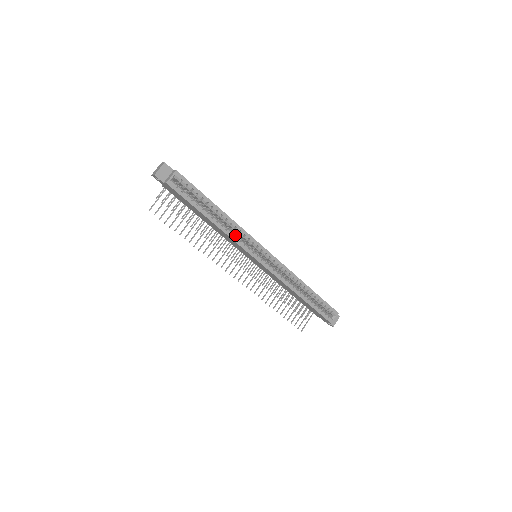
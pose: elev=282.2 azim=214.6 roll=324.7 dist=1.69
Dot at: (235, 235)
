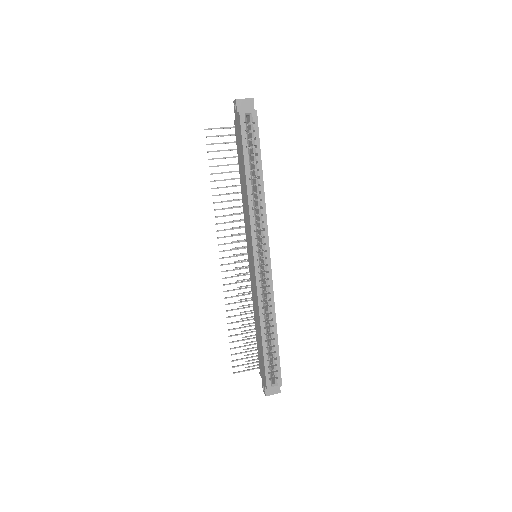
Dot at: (255, 215)
